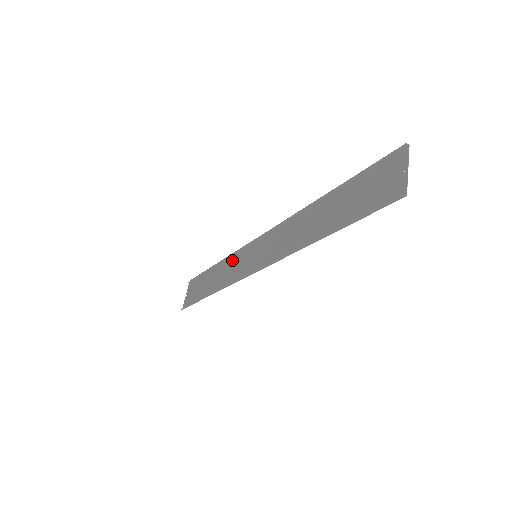
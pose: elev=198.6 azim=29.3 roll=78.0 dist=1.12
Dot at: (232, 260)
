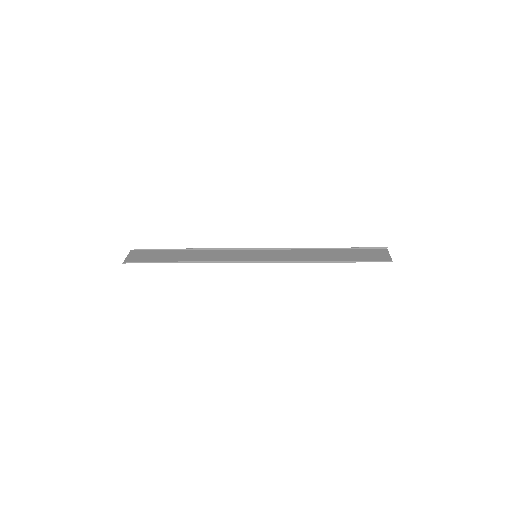
Dot at: (218, 252)
